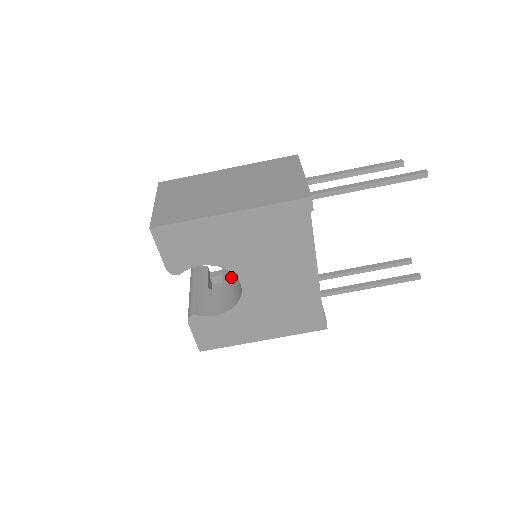
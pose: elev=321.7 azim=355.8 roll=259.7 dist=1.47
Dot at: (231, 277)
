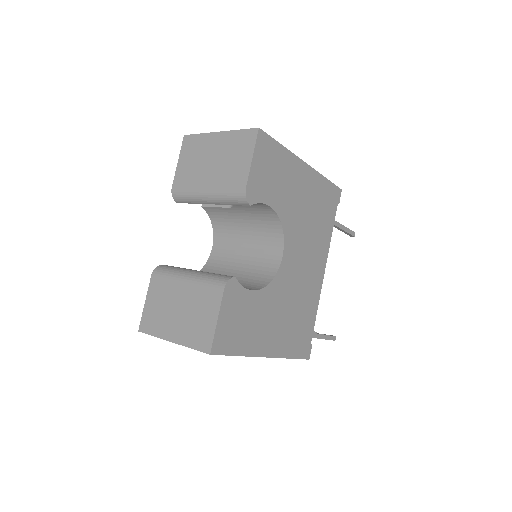
Dot at: occluded
